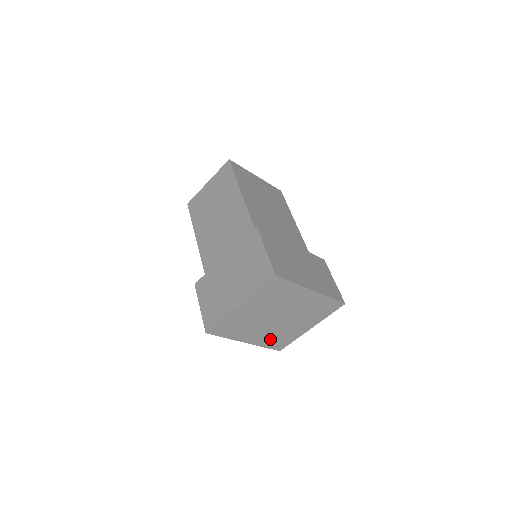
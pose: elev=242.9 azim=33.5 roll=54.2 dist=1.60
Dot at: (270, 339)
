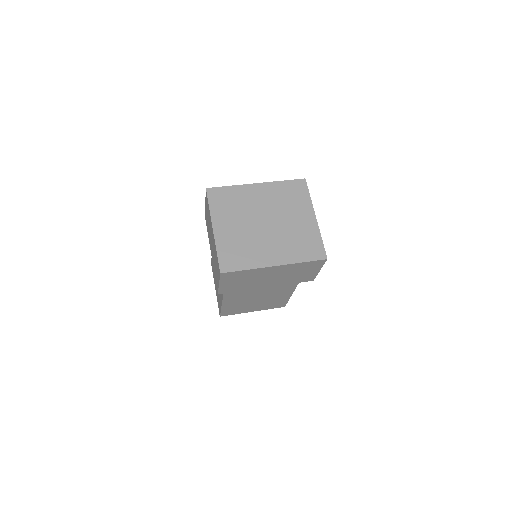
Dot at: (294, 250)
